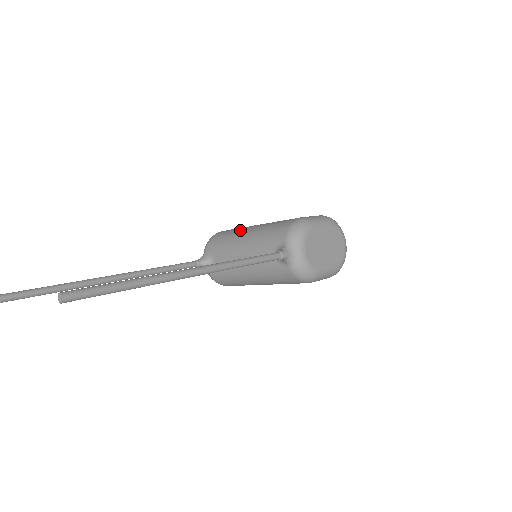
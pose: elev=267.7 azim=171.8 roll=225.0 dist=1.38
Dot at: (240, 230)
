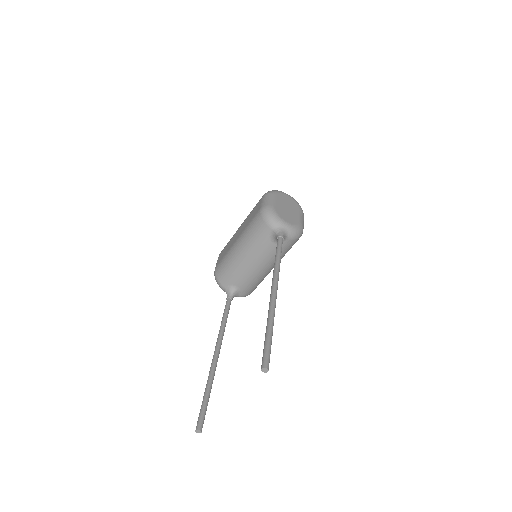
Dot at: (231, 254)
